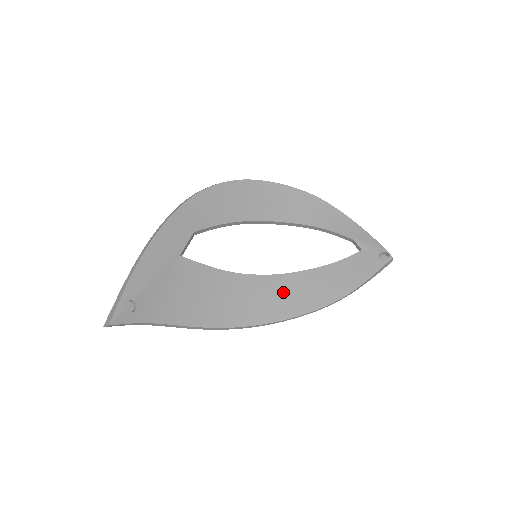
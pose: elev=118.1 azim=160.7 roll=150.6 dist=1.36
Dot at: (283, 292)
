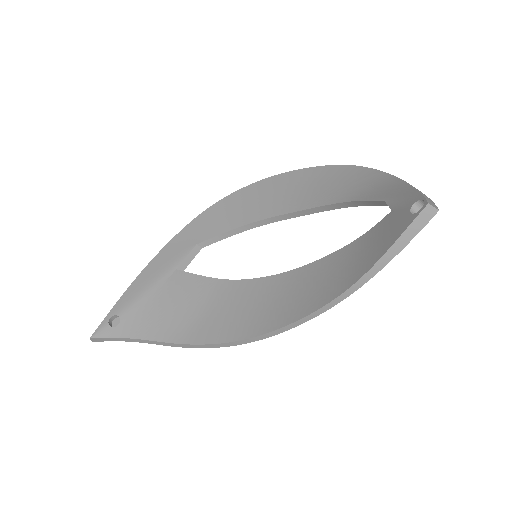
Dot at: (281, 295)
